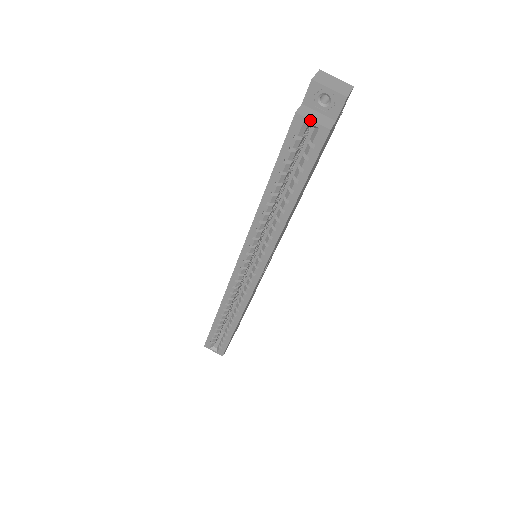
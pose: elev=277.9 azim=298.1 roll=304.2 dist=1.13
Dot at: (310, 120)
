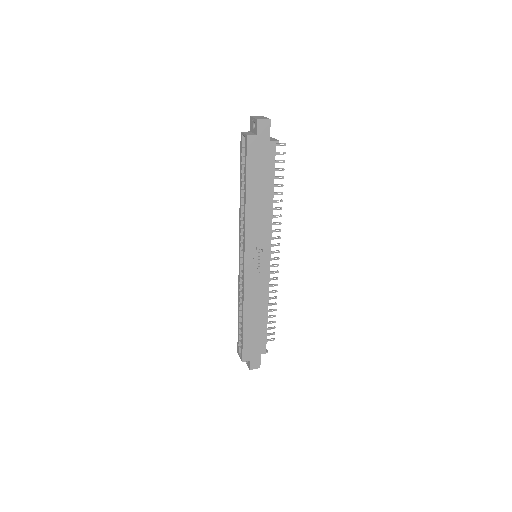
Dot at: (243, 133)
